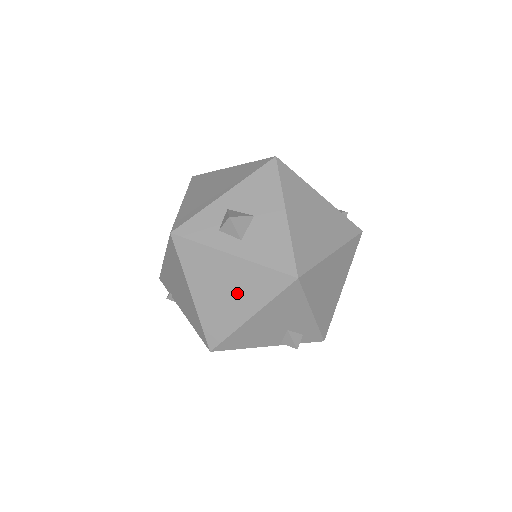
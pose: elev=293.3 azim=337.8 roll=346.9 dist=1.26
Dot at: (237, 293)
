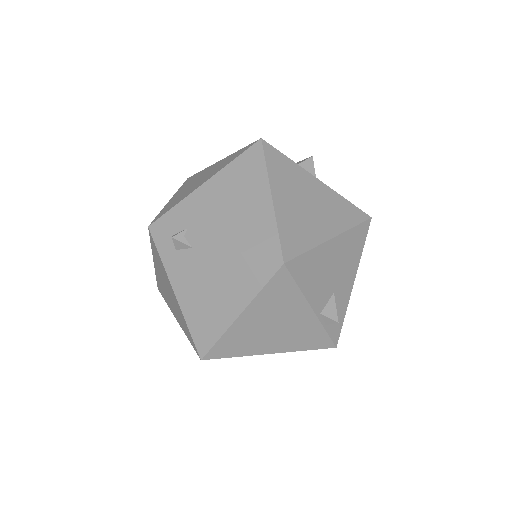
Dot at: (320, 211)
